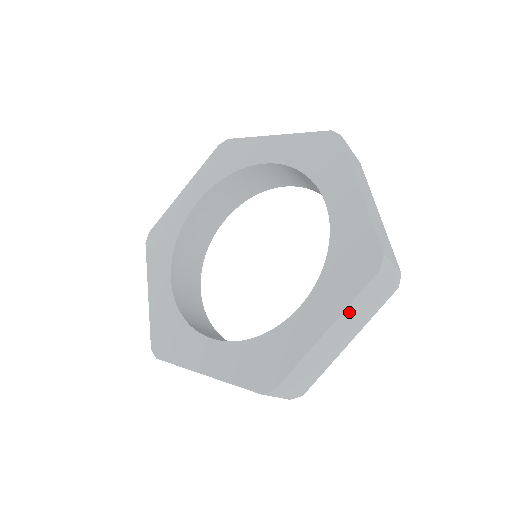
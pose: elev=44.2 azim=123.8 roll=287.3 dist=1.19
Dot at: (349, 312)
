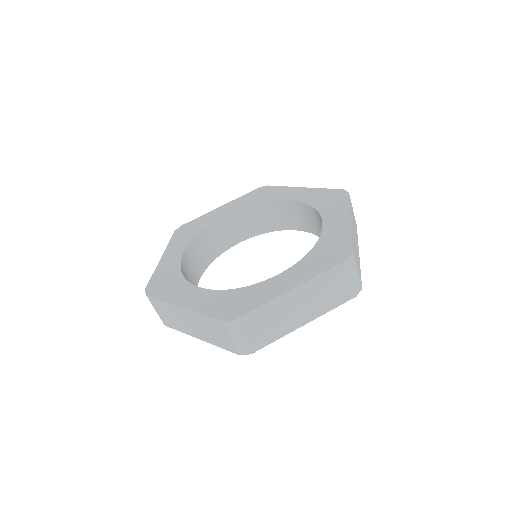
Dot at: (314, 285)
